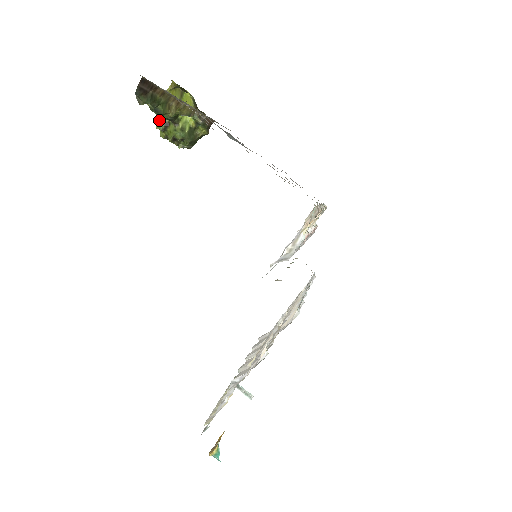
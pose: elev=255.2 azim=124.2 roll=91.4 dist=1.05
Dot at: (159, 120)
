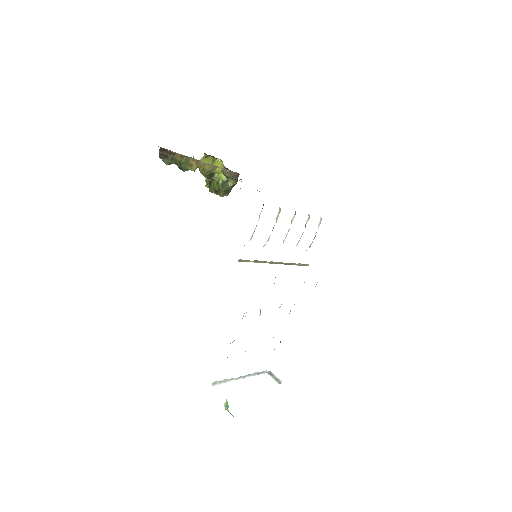
Dot at: (206, 181)
